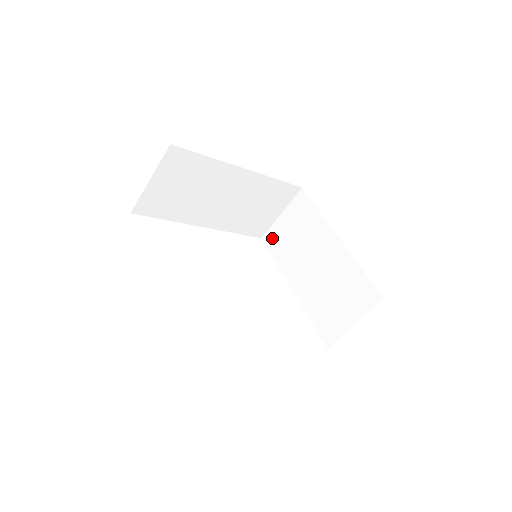
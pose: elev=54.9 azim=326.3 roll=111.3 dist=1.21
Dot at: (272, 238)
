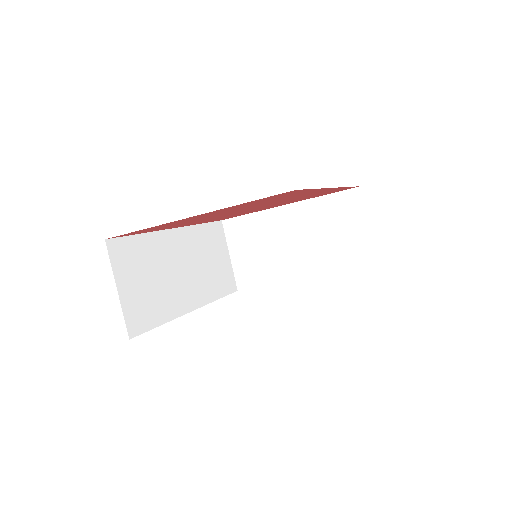
Dot at: (244, 278)
